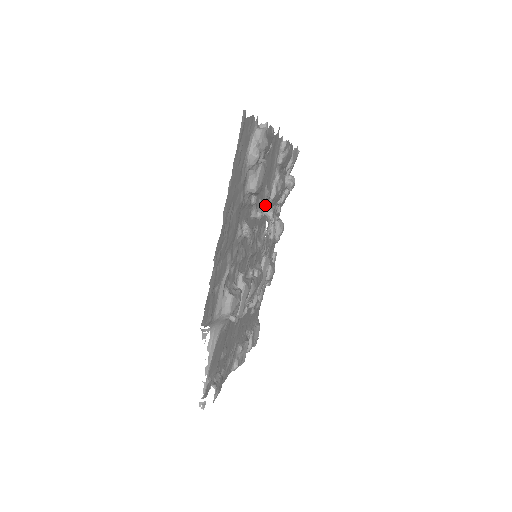
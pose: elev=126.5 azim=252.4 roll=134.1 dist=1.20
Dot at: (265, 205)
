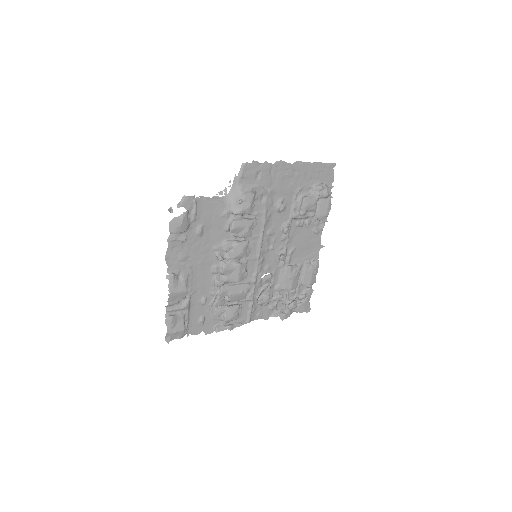
Dot at: (286, 251)
